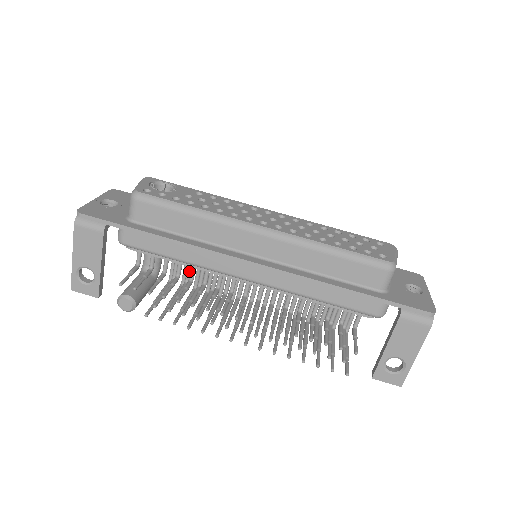
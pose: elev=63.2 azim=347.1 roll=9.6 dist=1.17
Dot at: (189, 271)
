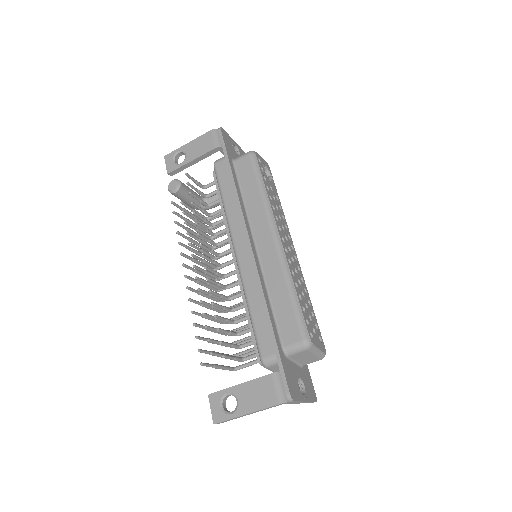
Dot at: occluded
